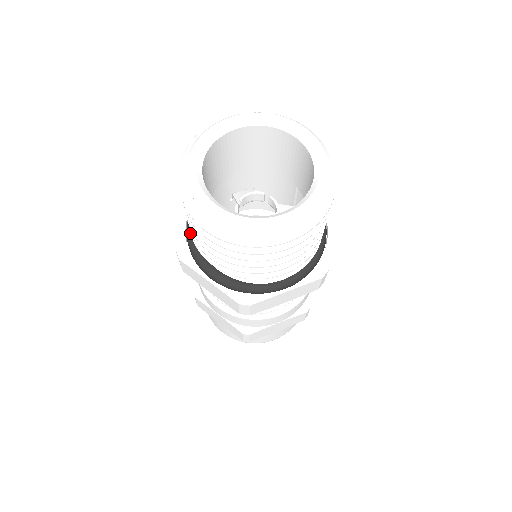
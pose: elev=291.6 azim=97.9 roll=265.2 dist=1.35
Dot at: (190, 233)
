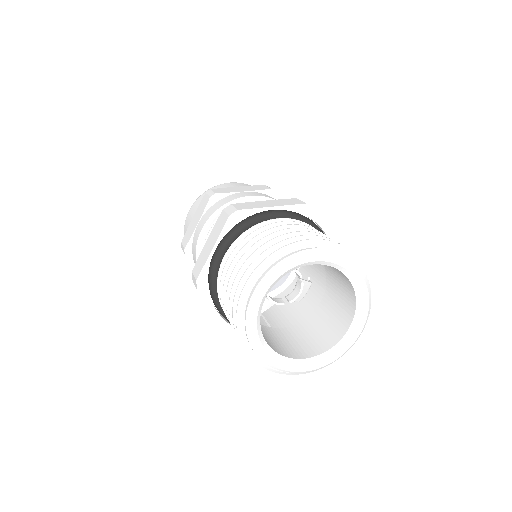
Dot at: occluded
